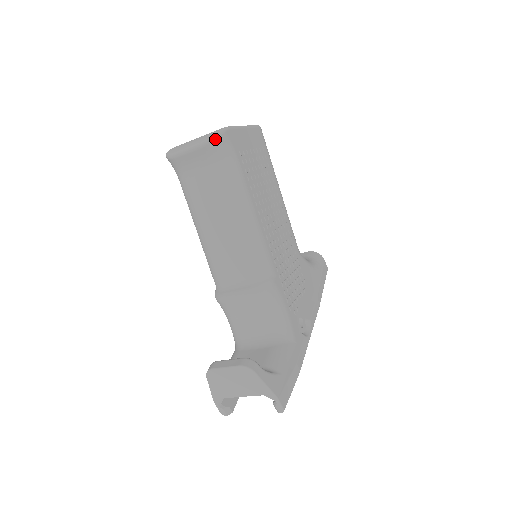
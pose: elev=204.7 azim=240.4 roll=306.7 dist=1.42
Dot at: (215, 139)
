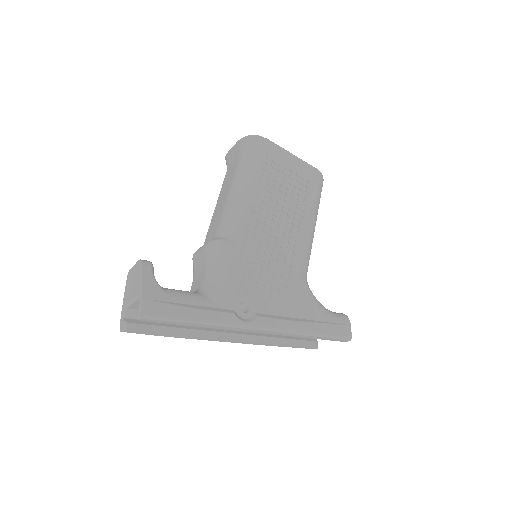
Dot at: (247, 137)
